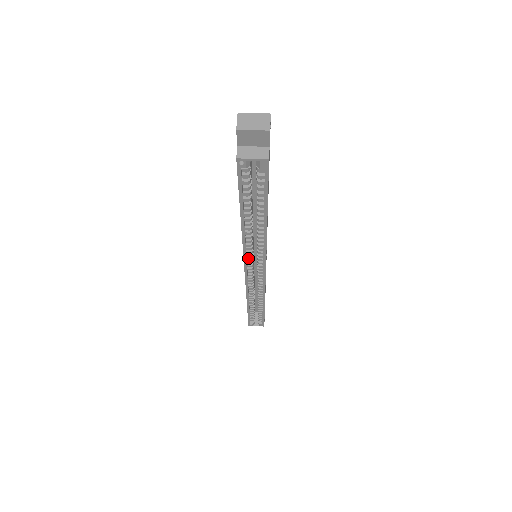
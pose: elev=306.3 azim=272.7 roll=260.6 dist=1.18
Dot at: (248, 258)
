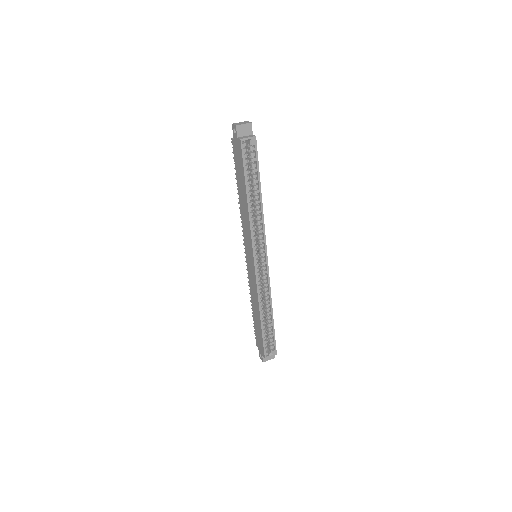
Dot at: (254, 246)
